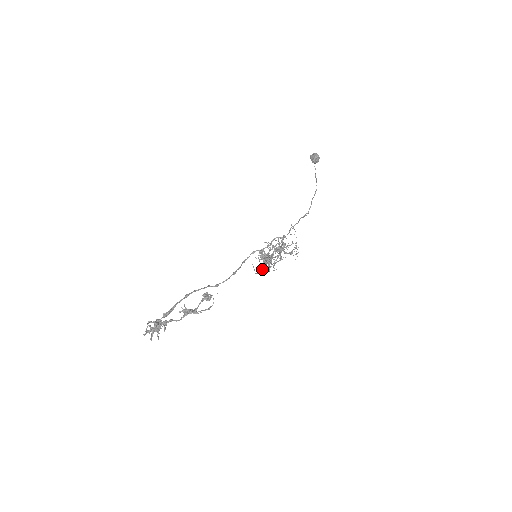
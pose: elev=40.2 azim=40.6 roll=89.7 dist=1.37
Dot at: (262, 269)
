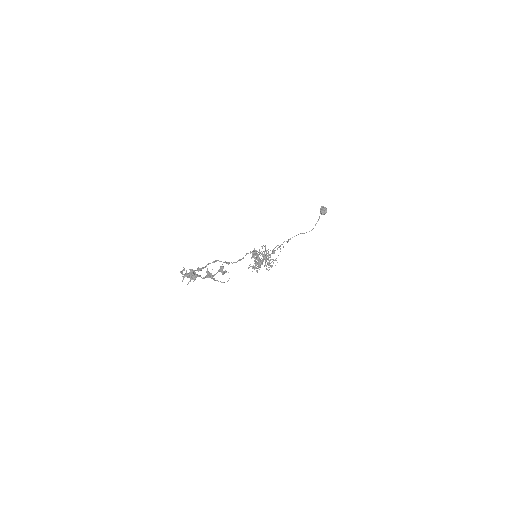
Dot at: (252, 266)
